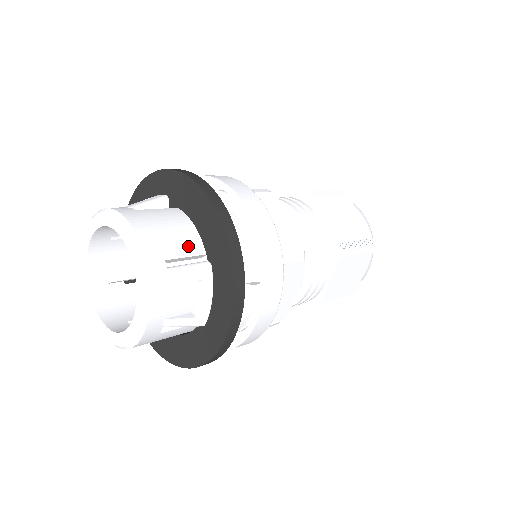
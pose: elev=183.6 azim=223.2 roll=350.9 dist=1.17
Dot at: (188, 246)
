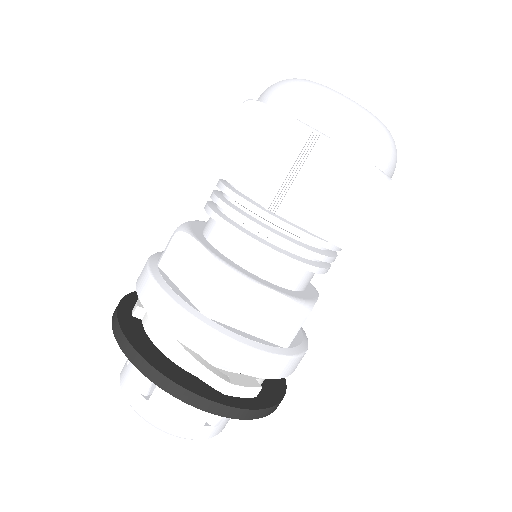
Dot at: occluded
